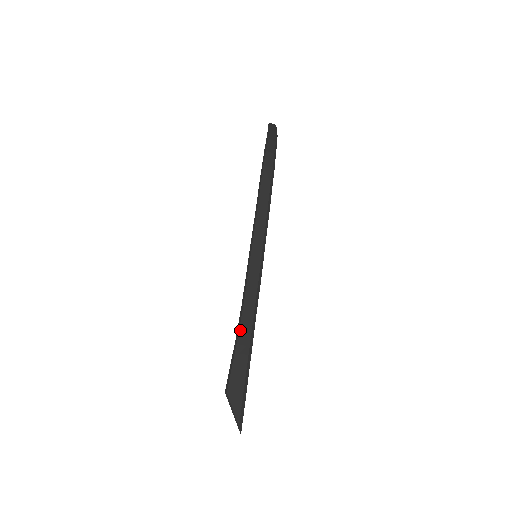
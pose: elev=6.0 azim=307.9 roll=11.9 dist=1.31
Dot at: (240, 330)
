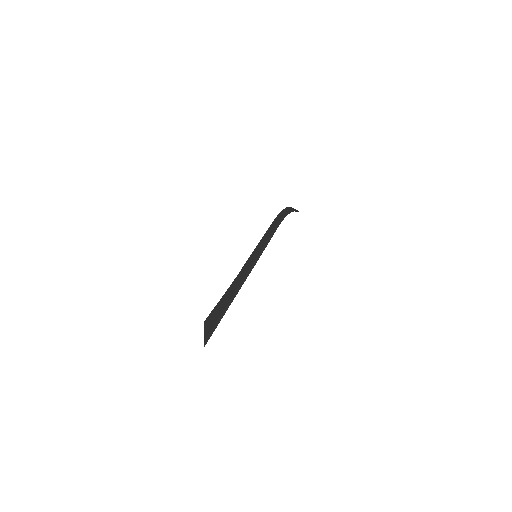
Dot at: (228, 289)
